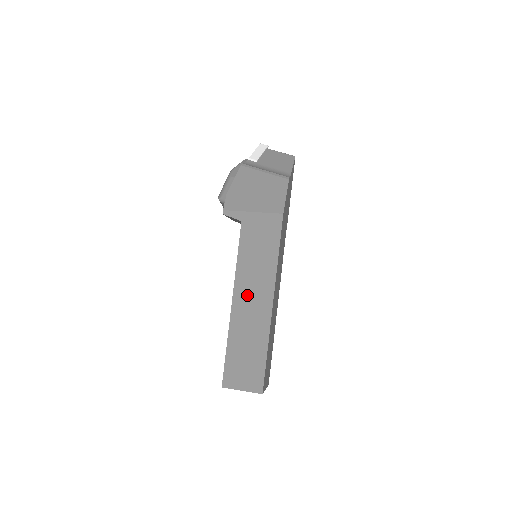
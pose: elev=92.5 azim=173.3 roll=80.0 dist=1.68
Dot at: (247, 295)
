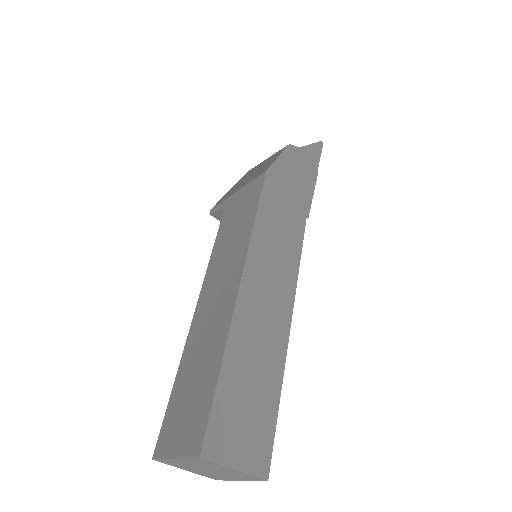
Dot at: (213, 290)
